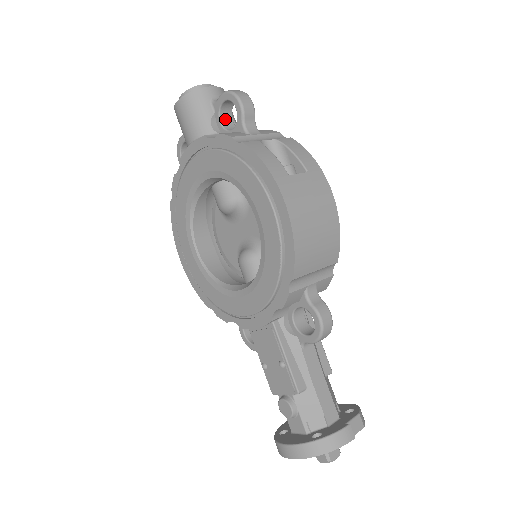
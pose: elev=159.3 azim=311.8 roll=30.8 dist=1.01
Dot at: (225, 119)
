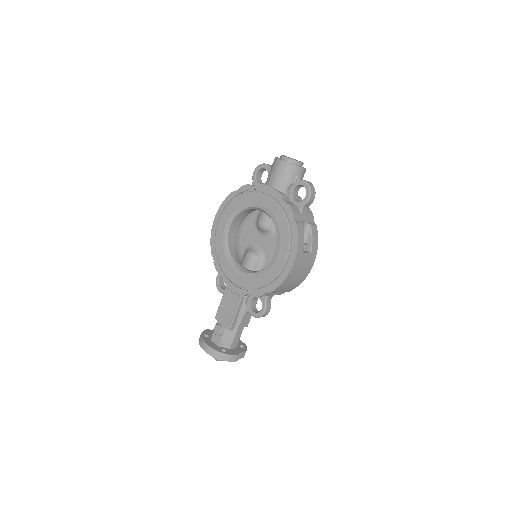
Dot at: (296, 189)
